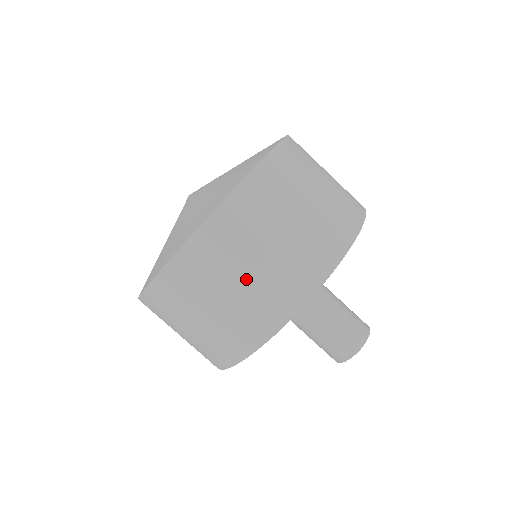
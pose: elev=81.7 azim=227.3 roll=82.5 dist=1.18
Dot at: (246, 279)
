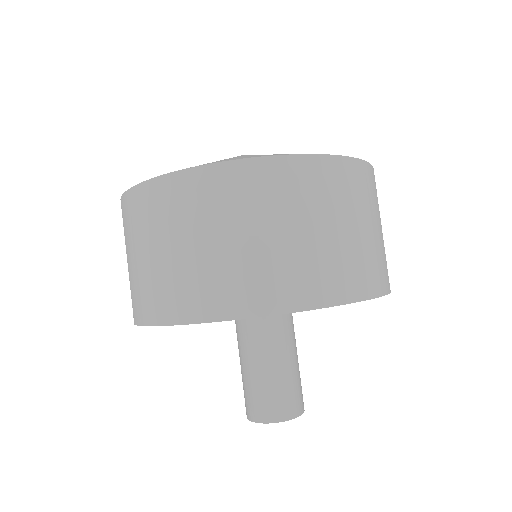
Dot at: (136, 261)
